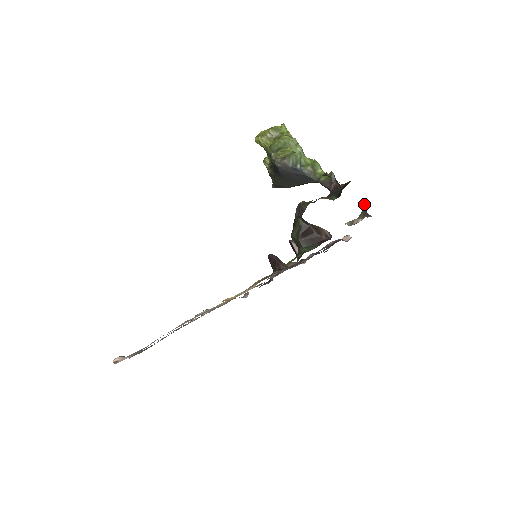
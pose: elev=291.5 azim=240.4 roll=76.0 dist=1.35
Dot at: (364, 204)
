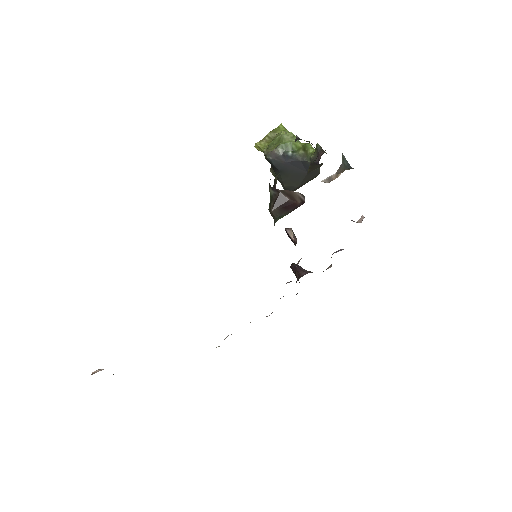
Dot at: (345, 158)
